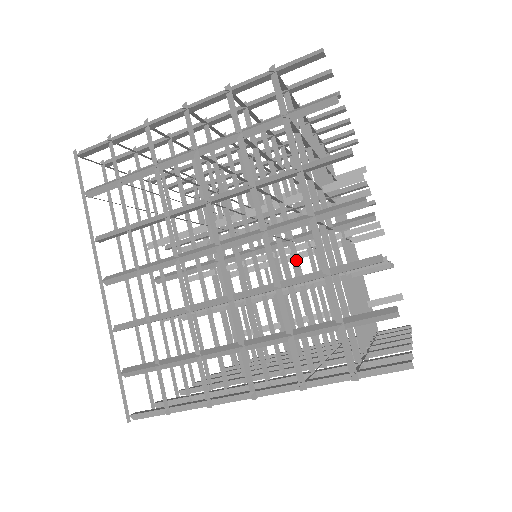
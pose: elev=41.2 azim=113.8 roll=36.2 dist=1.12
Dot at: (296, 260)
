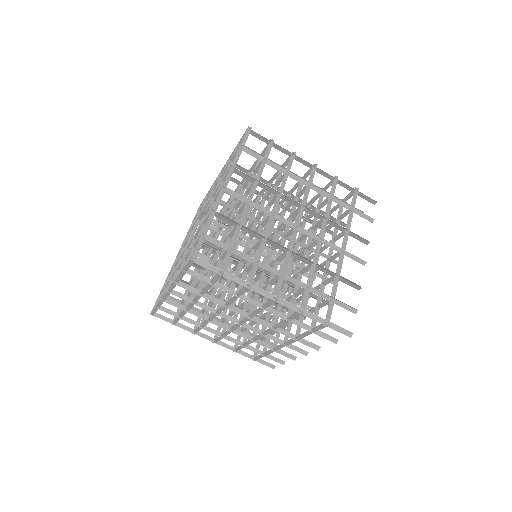
Dot at: (290, 270)
